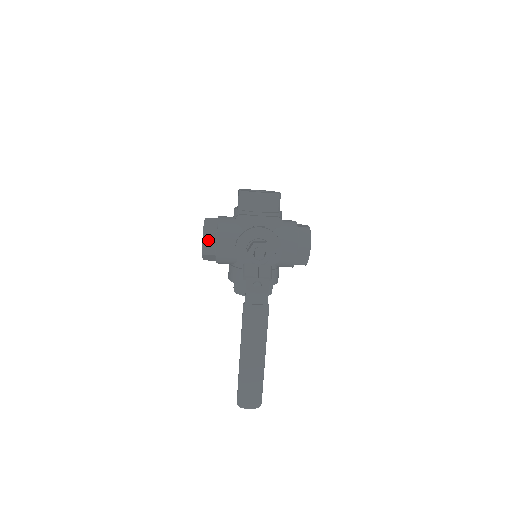
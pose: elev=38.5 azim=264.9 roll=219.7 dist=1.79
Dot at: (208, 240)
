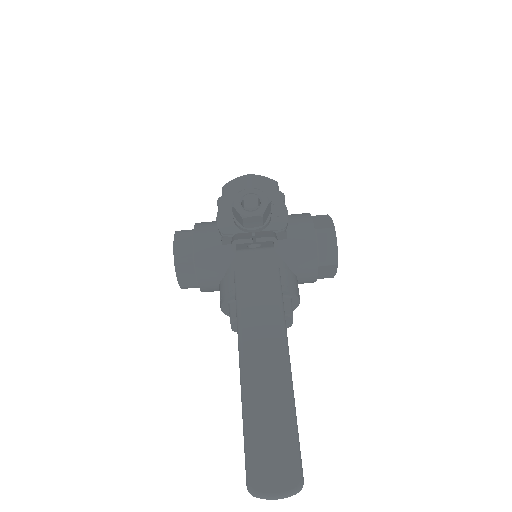
Dot at: (181, 241)
